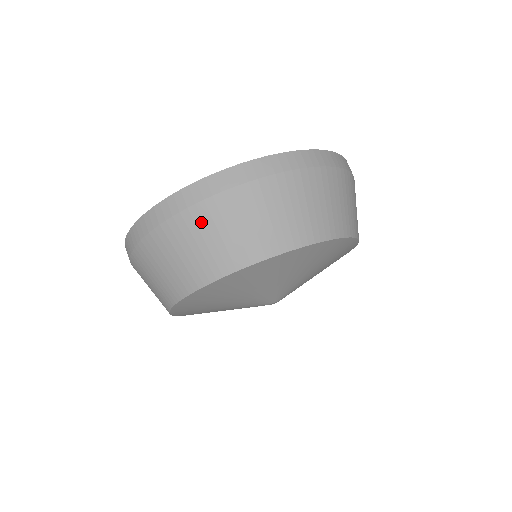
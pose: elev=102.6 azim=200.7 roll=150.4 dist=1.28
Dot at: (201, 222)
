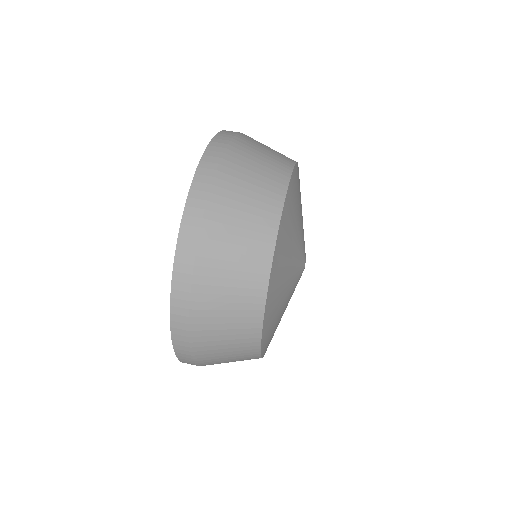
Dot at: (226, 201)
